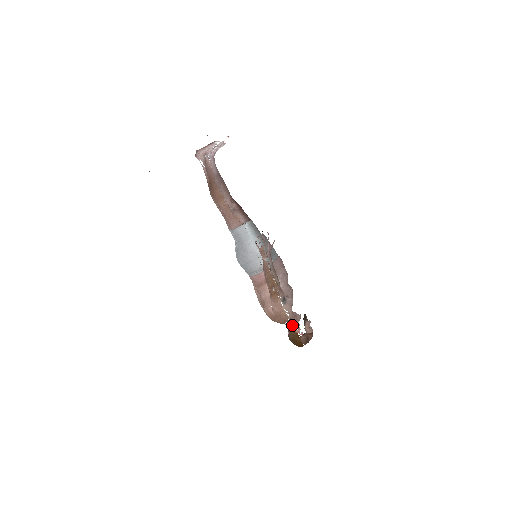
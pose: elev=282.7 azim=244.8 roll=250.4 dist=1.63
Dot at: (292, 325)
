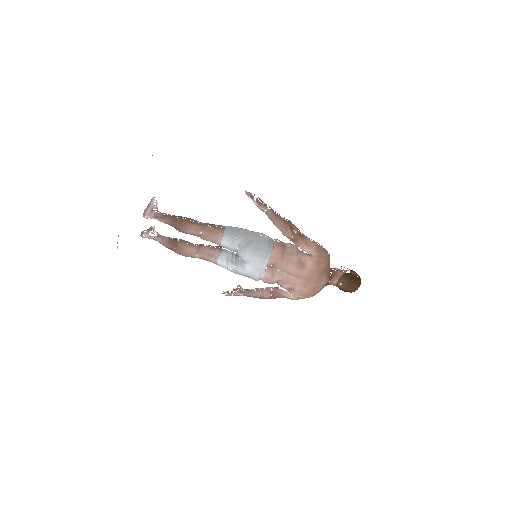
Dot at: (335, 273)
